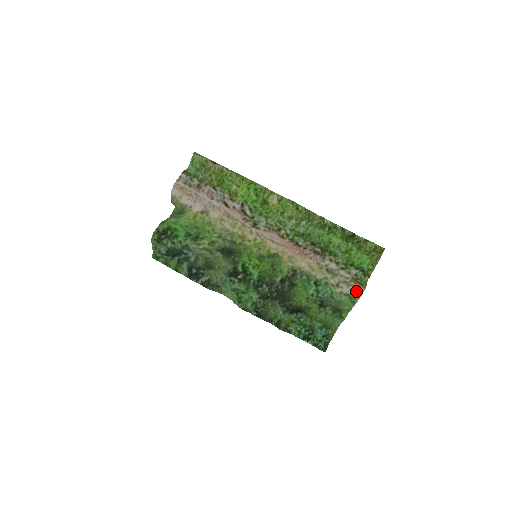
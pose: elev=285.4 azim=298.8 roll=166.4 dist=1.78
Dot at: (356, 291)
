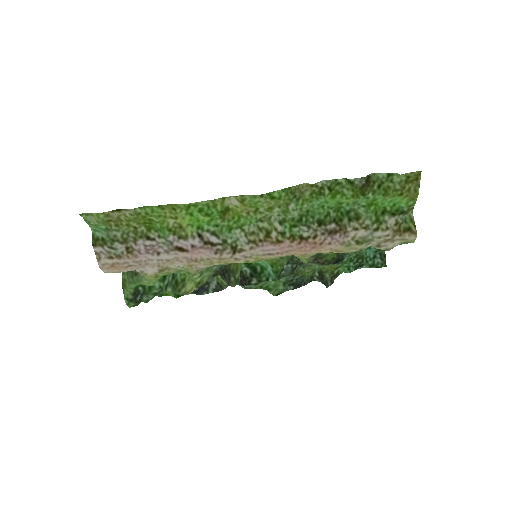
Dot at: (405, 241)
